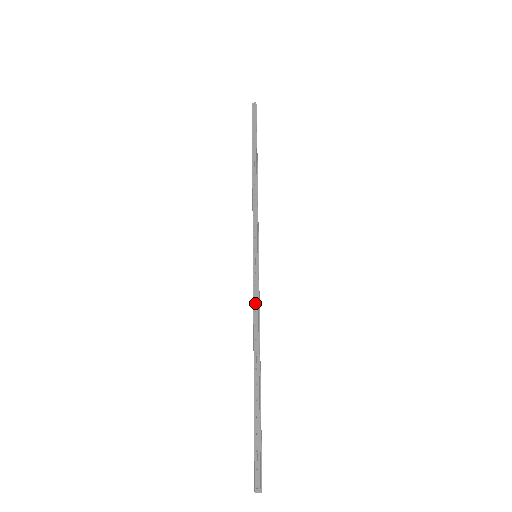
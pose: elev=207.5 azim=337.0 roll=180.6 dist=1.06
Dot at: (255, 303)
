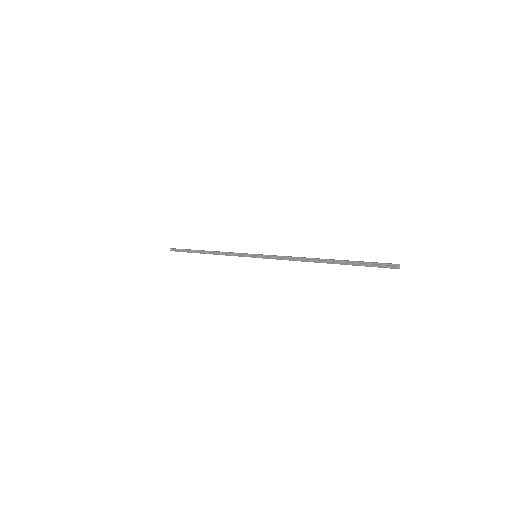
Dot at: (284, 256)
